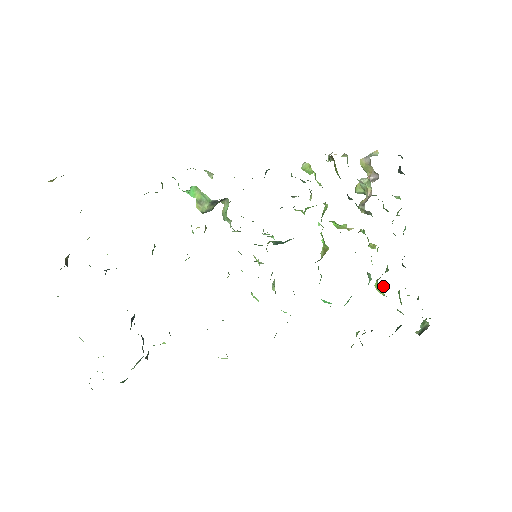
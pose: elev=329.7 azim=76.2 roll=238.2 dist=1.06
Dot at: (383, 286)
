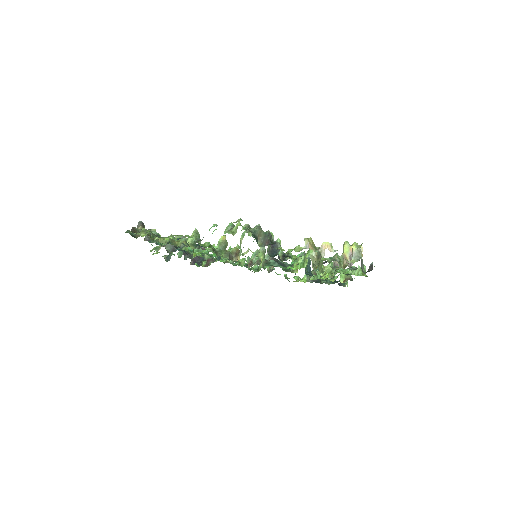
Dot at: occluded
